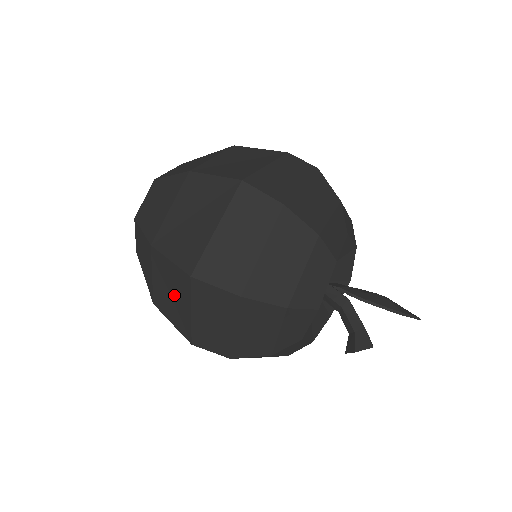
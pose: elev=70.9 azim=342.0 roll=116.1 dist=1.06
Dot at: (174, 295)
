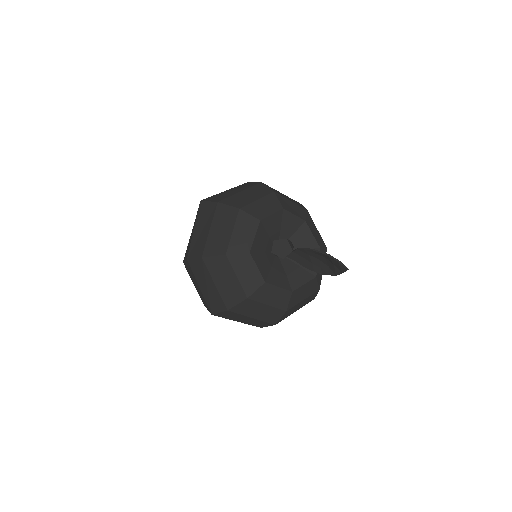
Dot at: (192, 233)
